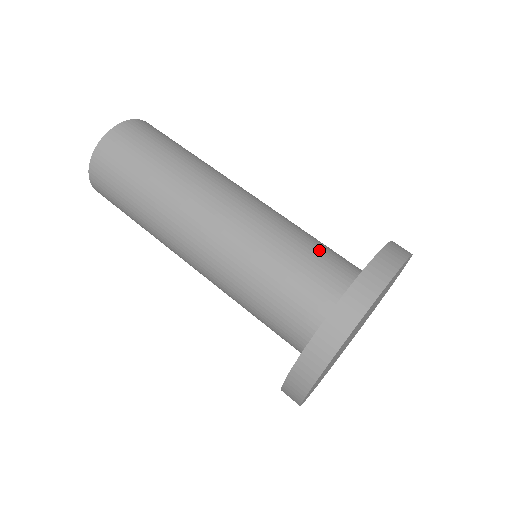
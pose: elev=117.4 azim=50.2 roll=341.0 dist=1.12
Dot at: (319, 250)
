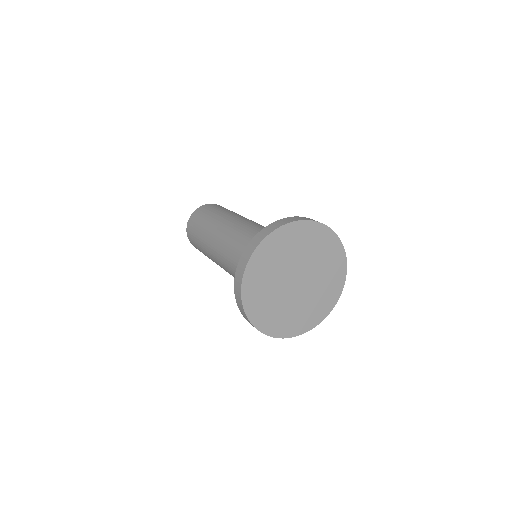
Dot at: occluded
